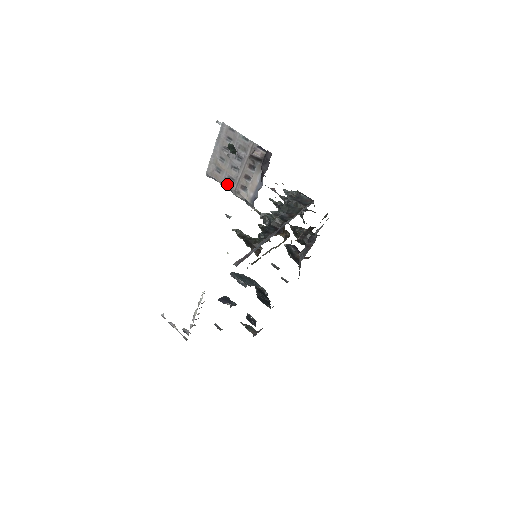
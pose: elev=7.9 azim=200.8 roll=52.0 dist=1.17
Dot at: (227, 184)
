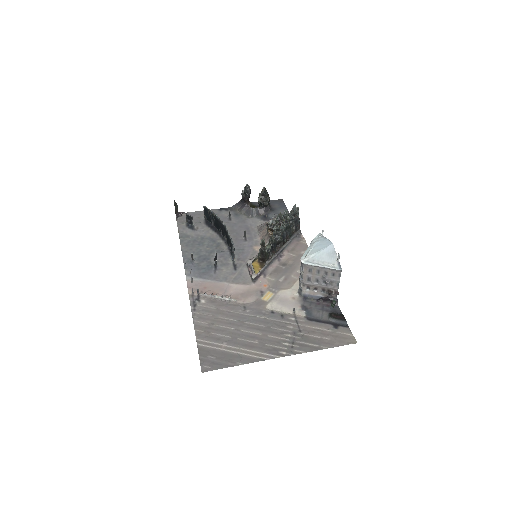
Dot at: (305, 278)
